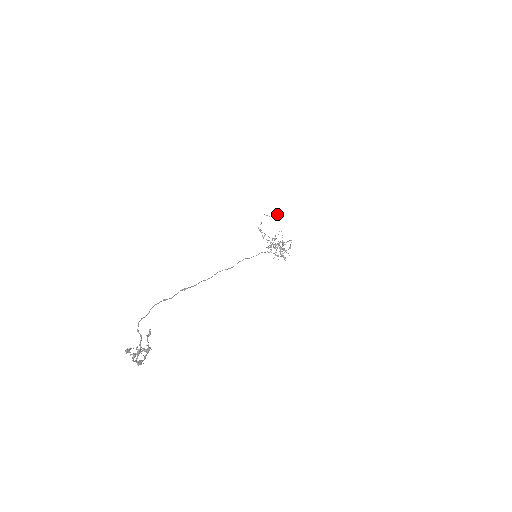
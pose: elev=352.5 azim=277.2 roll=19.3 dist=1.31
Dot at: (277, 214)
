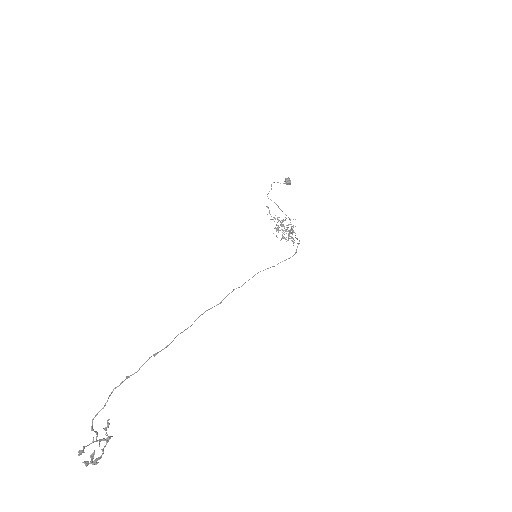
Dot at: (290, 182)
